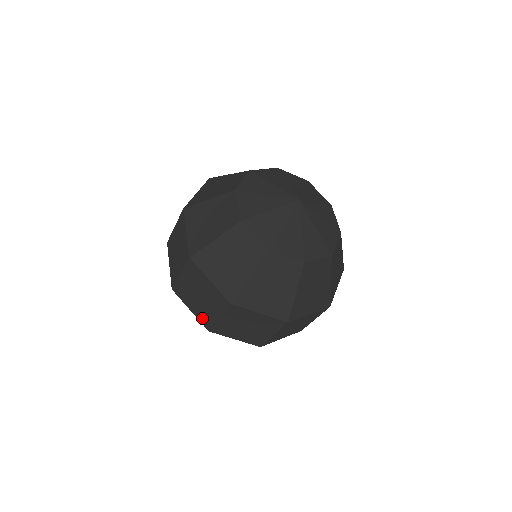
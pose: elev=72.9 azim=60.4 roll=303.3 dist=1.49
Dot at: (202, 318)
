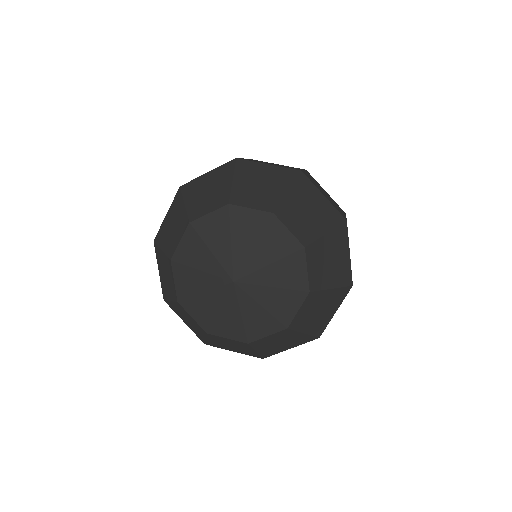
Dot at: occluded
